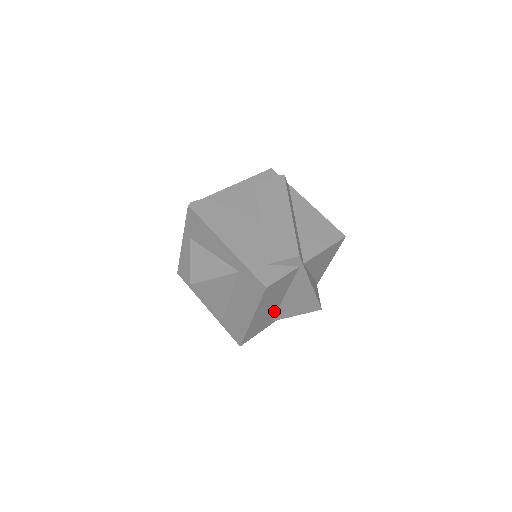
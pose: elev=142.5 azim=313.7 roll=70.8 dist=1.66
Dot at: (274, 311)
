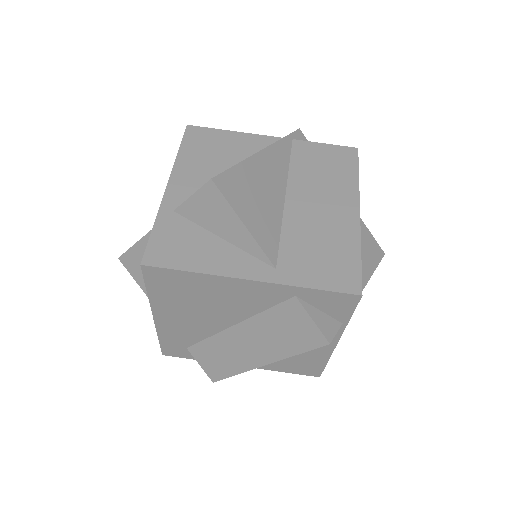
Dot at: occluded
